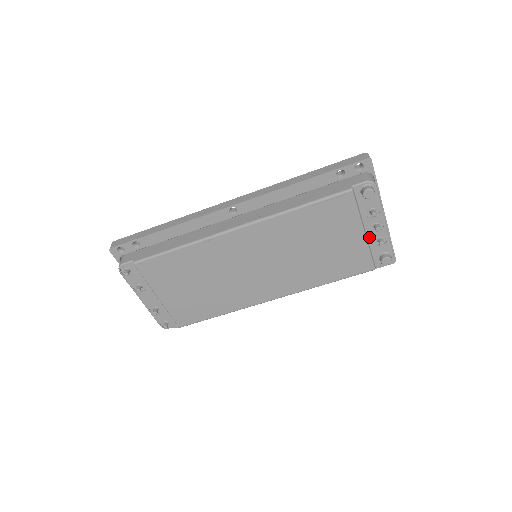
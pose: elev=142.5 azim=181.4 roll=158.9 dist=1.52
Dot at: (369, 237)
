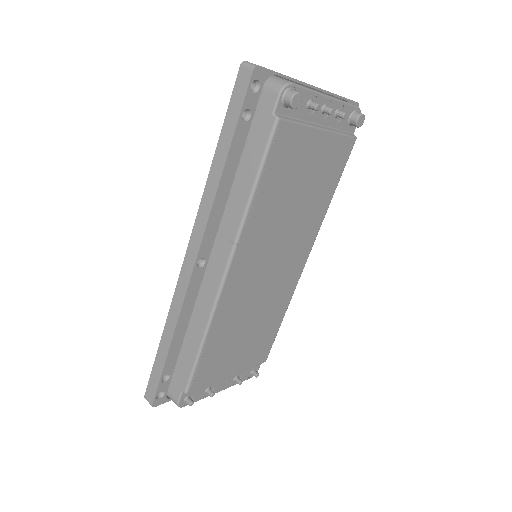
Dot at: (327, 125)
